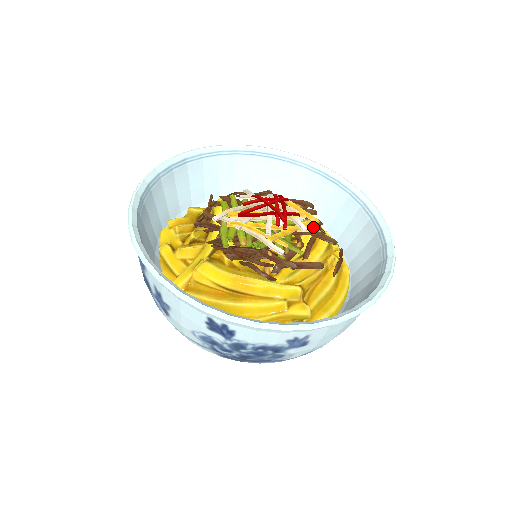
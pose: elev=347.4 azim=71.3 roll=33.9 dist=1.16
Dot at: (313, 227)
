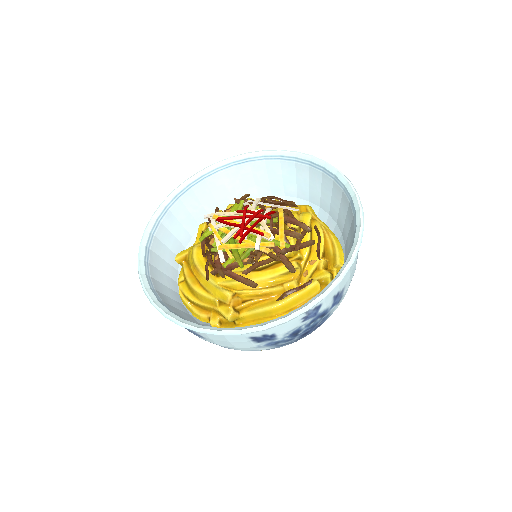
Dot at: occluded
